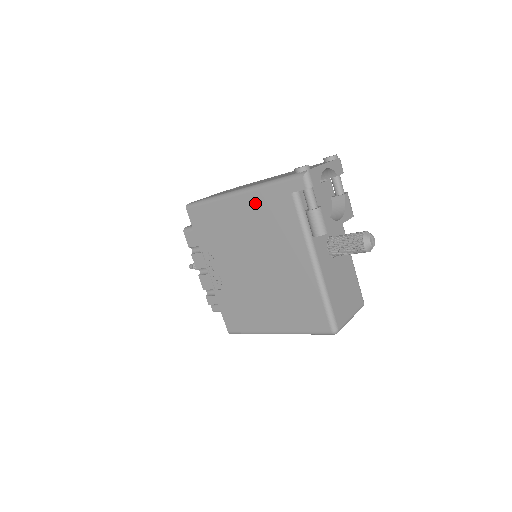
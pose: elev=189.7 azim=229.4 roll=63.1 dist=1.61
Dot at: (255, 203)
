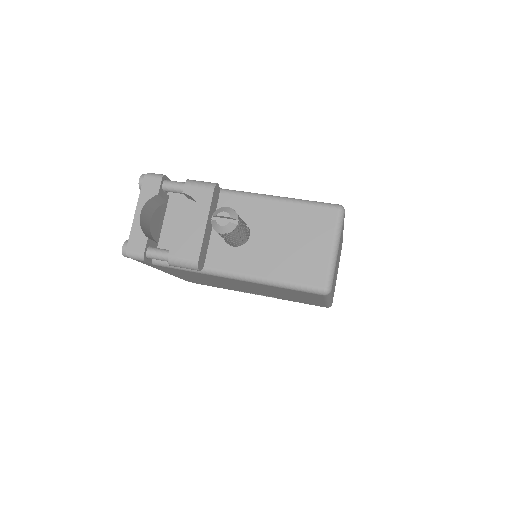
Dot at: (173, 273)
